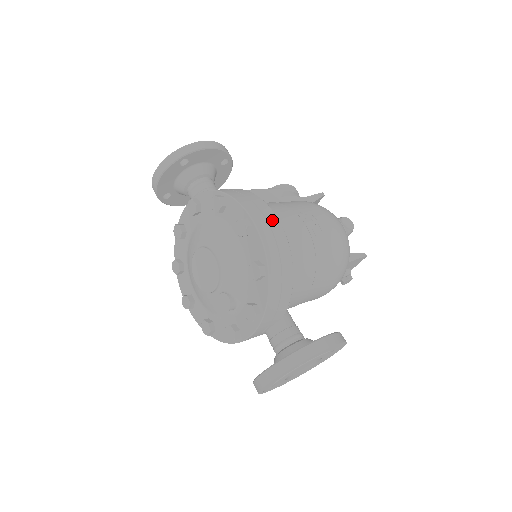
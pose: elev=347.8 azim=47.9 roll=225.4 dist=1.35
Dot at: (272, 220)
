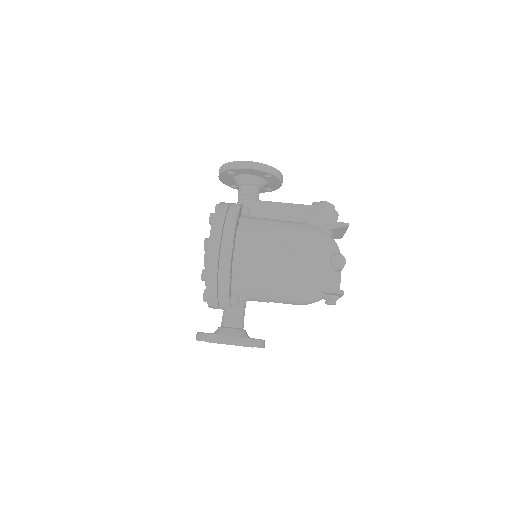
Dot at: (225, 247)
